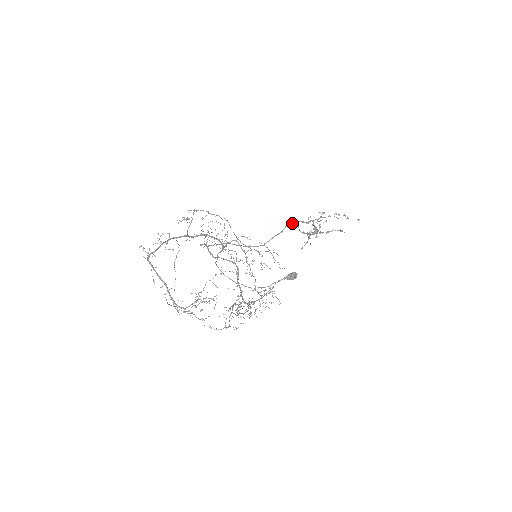
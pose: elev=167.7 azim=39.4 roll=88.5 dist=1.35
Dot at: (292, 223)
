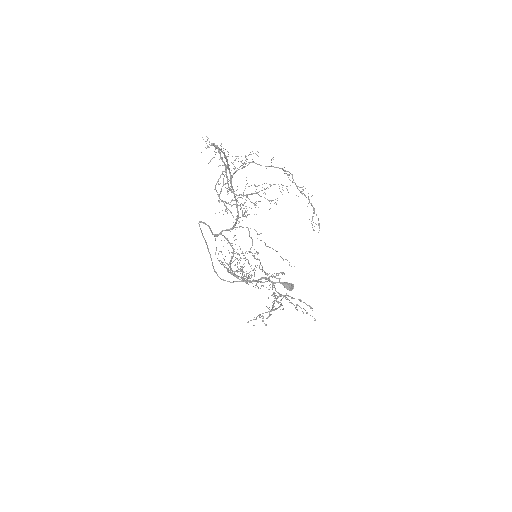
Dot at: (268, 279)
